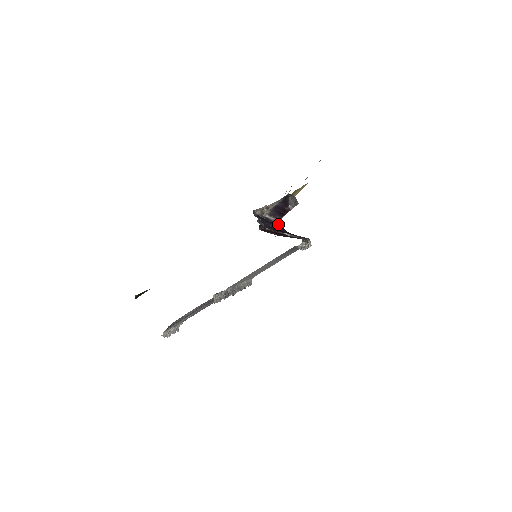
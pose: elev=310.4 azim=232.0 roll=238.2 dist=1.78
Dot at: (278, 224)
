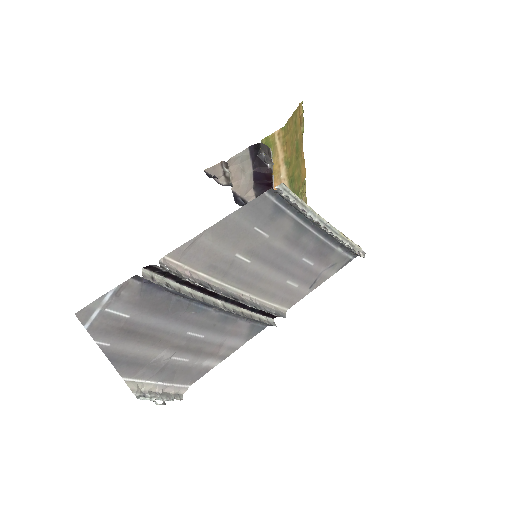
Dot at: occluded
